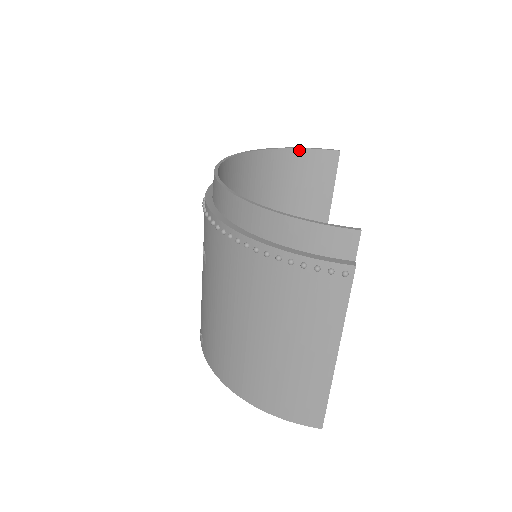
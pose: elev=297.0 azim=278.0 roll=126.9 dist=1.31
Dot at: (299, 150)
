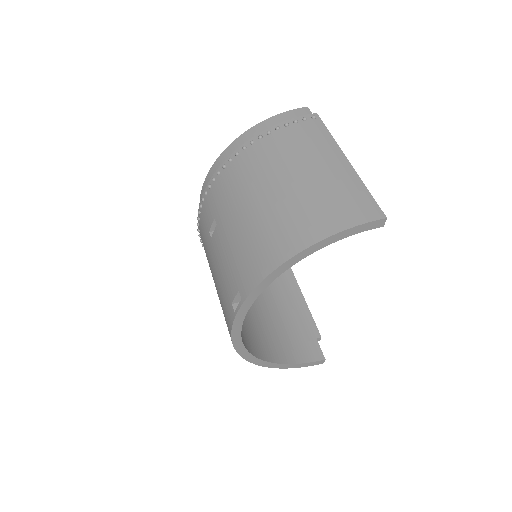
Dot at: occluded
